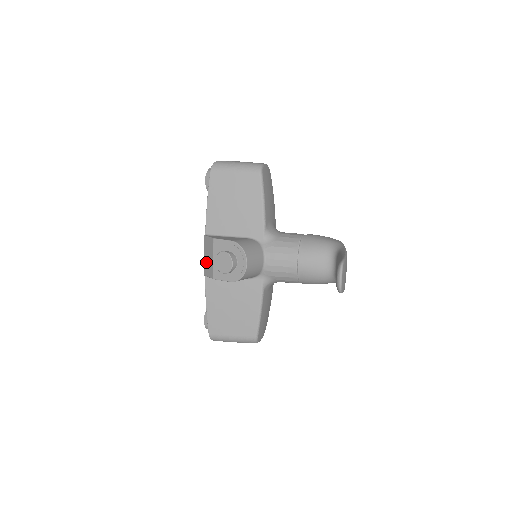
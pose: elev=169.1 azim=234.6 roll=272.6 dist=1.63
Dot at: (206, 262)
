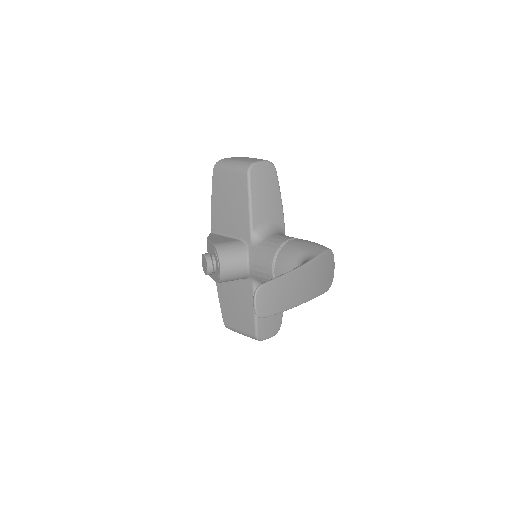
Dot at: occluded
